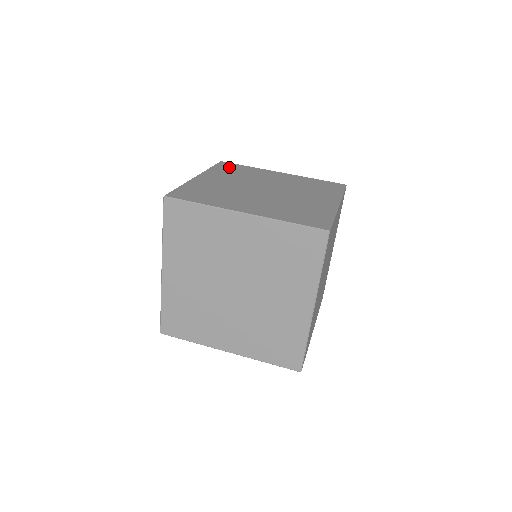
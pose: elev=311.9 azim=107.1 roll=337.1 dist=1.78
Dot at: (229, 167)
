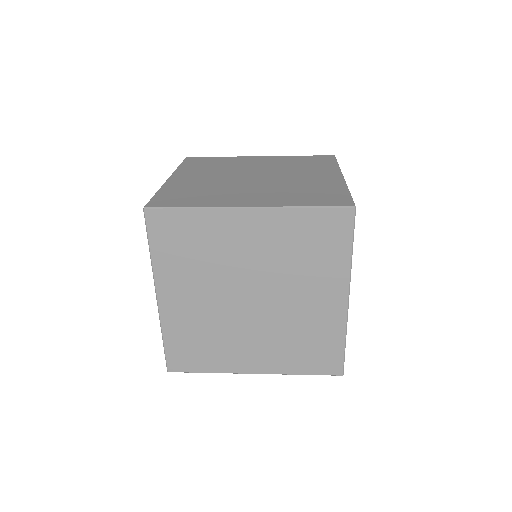
Dot at: (199, 161)
